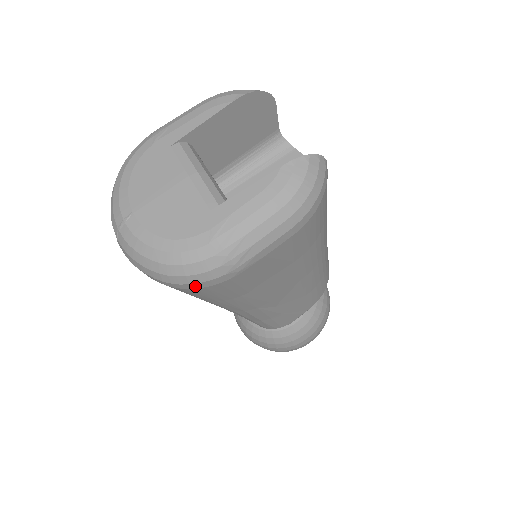
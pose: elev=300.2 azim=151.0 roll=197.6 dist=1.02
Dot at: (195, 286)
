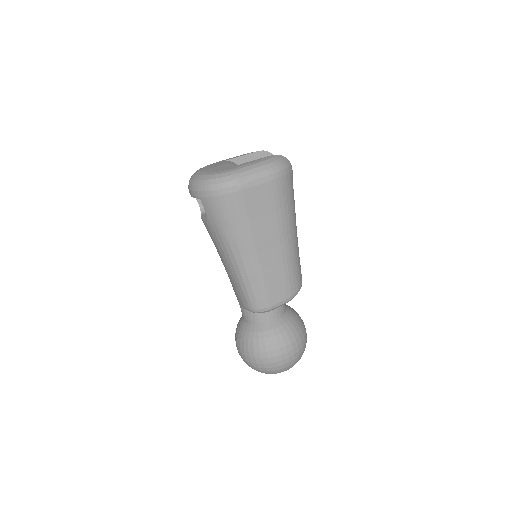
Dot at: (219, 193)
